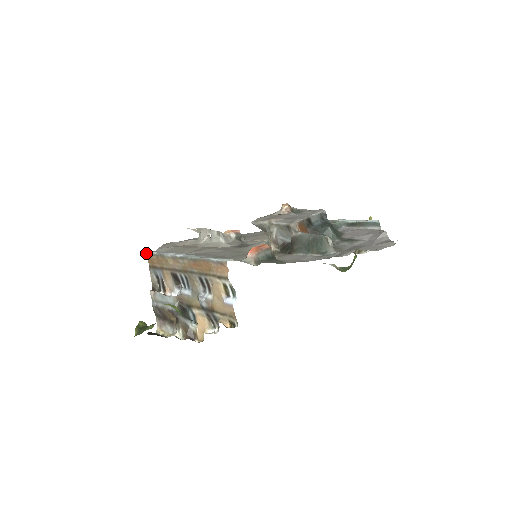
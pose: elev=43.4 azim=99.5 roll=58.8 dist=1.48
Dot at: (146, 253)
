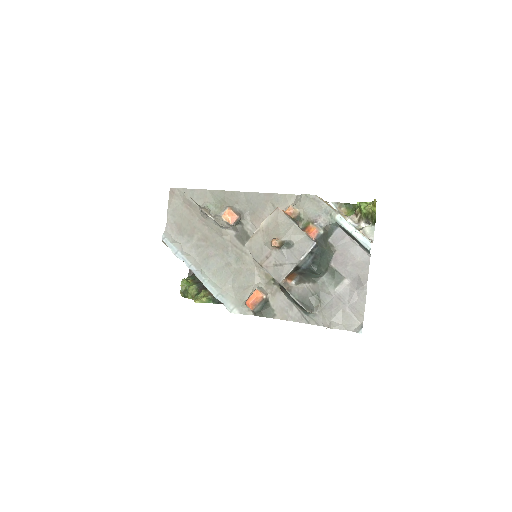
Dot at: occluded
